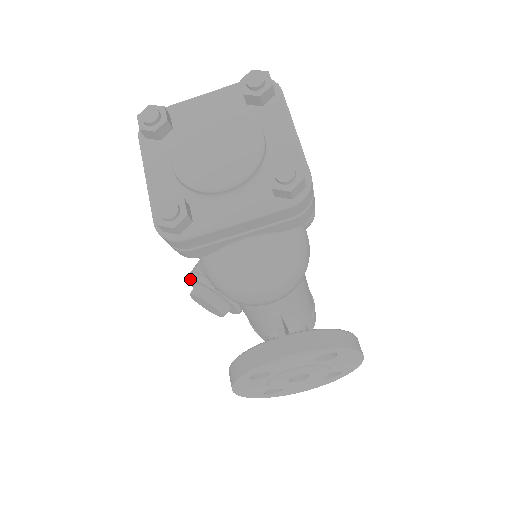
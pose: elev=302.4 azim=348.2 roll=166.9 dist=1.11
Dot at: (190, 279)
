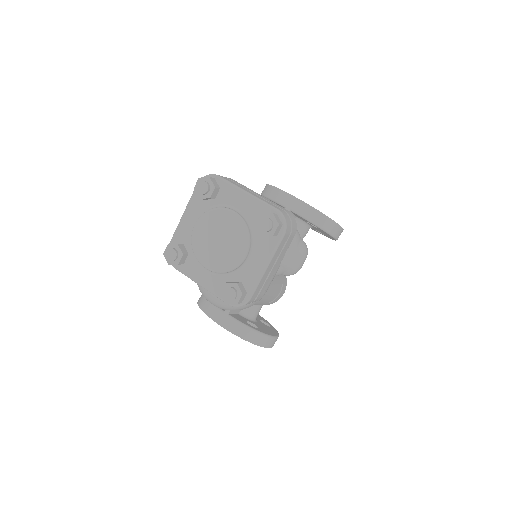
Dot at: occluded
